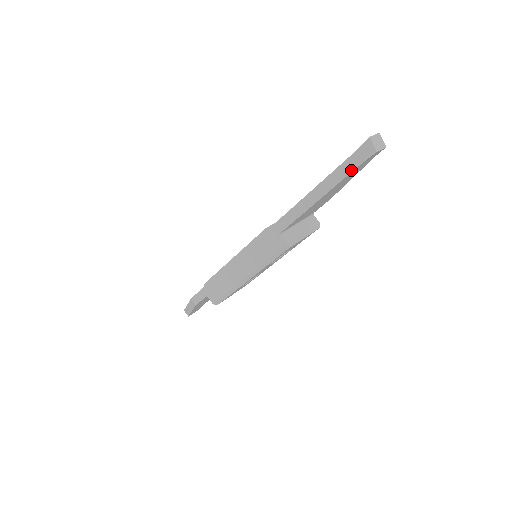
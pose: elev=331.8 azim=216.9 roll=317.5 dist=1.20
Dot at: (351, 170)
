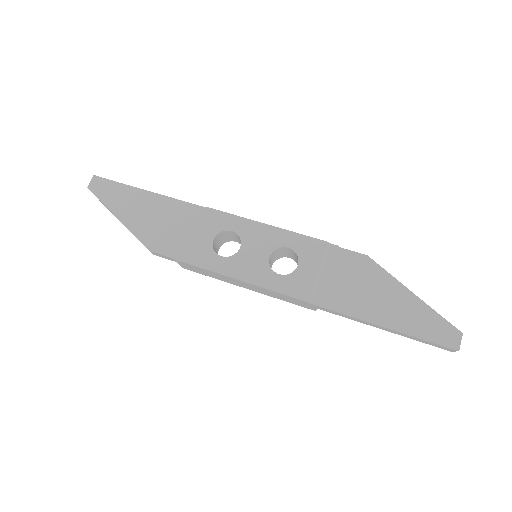
Dot at: (423, 342)
